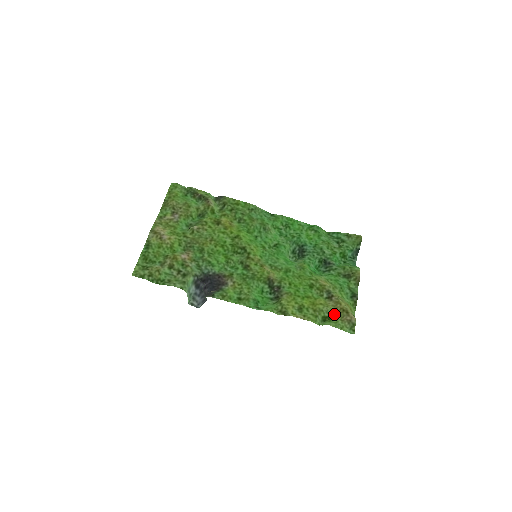
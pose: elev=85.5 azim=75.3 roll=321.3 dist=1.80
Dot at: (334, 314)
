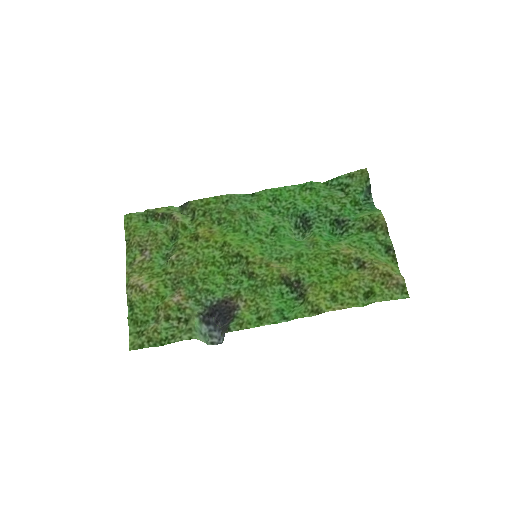
Dot at: (375, 285)
